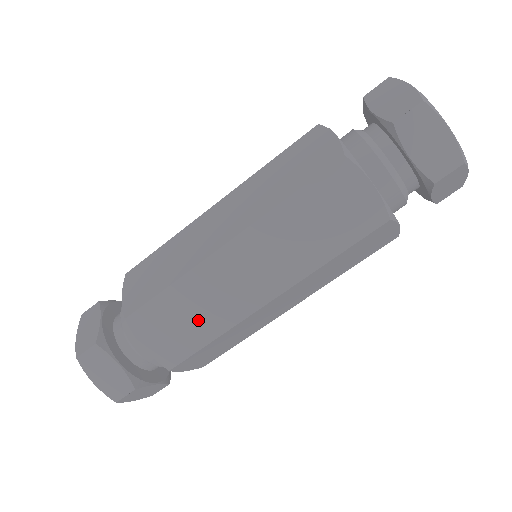
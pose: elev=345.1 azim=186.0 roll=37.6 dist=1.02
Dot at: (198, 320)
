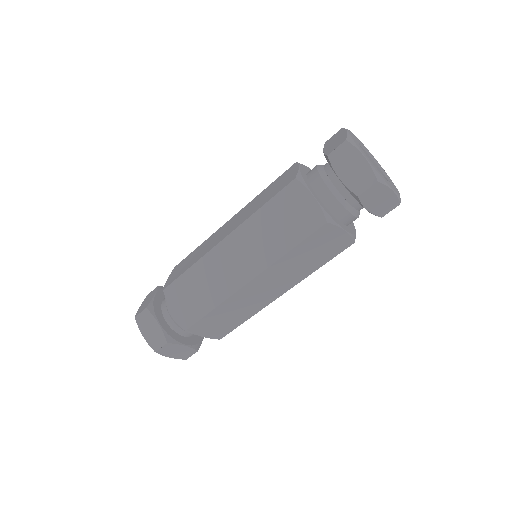
Dot at: (205, 293)
